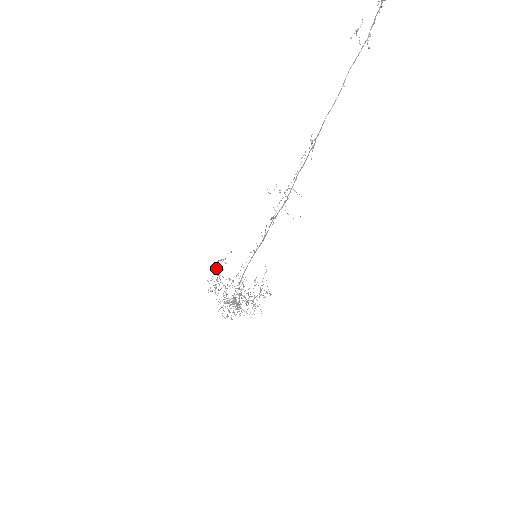
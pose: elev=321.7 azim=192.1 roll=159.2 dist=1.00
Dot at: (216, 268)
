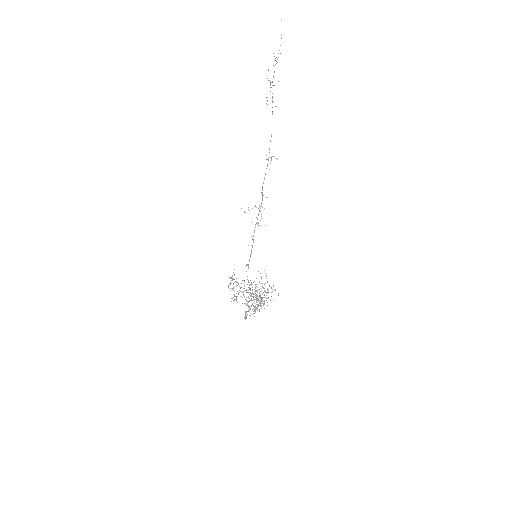
Dot at: occluded
